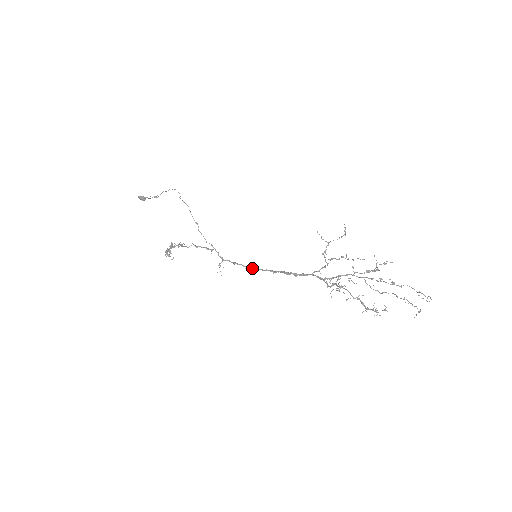
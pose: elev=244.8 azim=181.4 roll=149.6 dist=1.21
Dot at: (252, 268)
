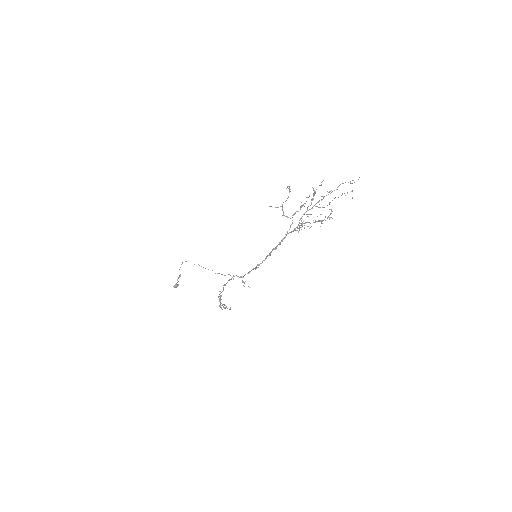
Dot at: (258, 265)
